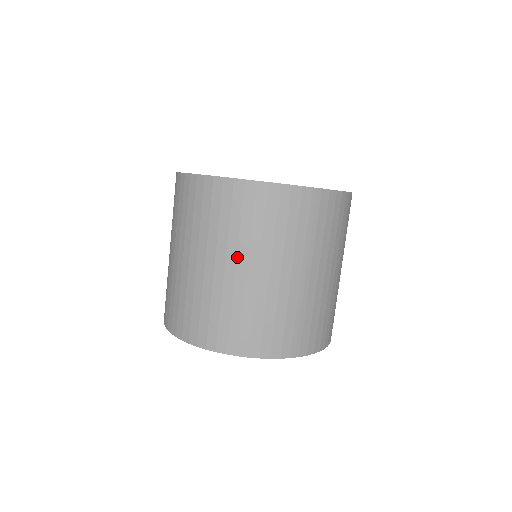
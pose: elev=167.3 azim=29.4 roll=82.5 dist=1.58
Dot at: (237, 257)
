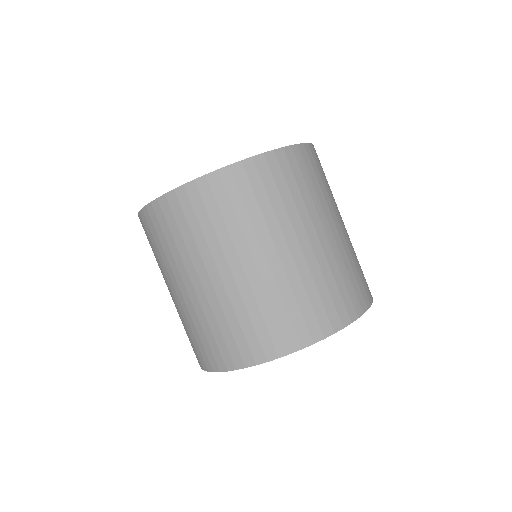
Dot at: (261, 245)
